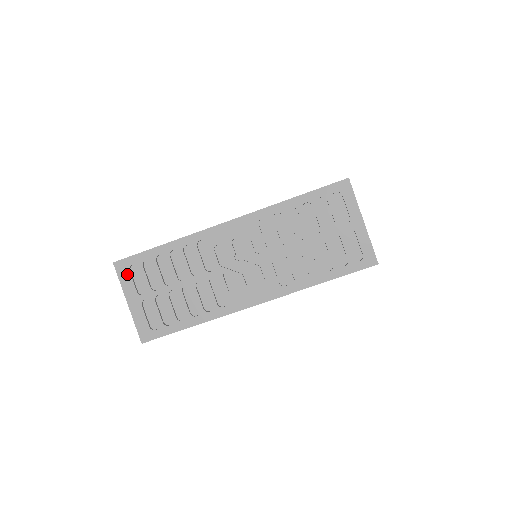
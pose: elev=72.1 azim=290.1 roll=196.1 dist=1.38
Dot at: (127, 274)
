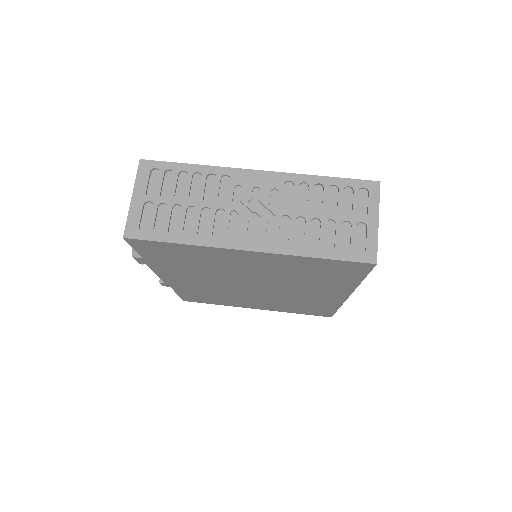
Dot at: (146, 174)
